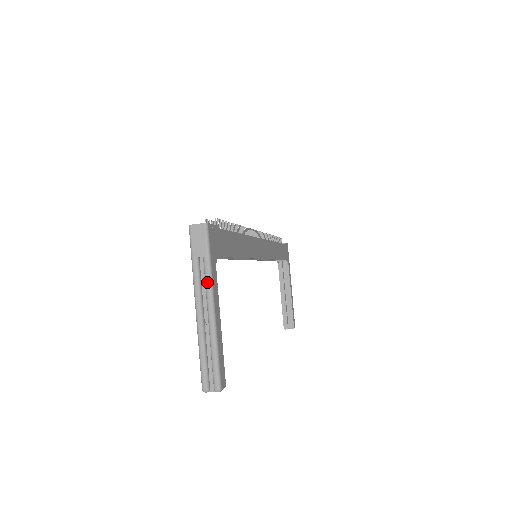
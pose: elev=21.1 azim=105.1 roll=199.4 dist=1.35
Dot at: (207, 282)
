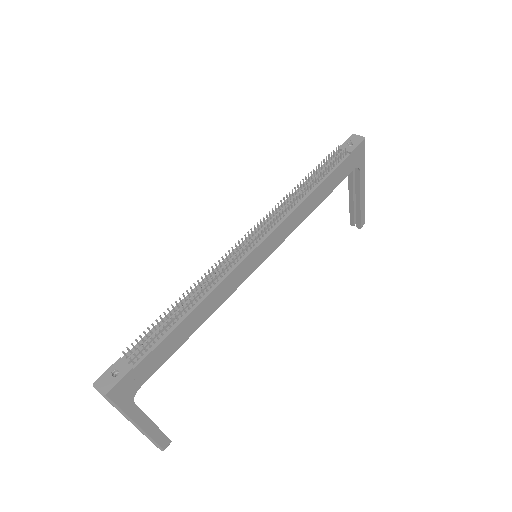
Dot at: (125, 417)
